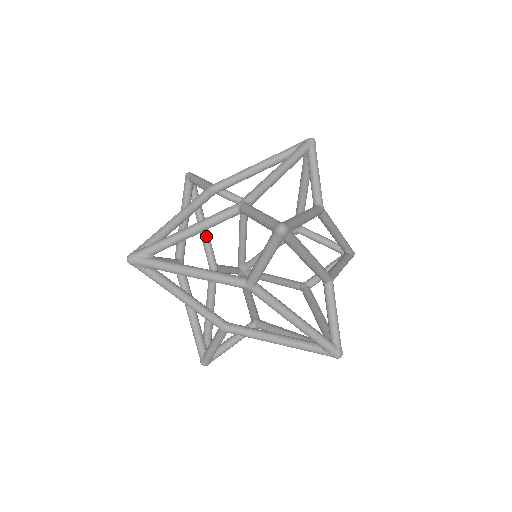
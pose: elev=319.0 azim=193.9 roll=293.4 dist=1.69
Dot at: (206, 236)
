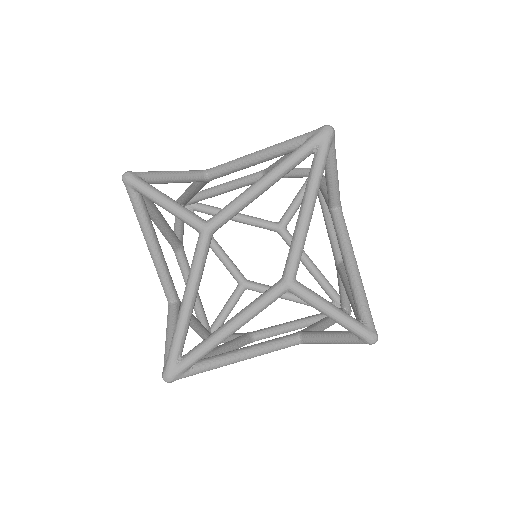
Dot at: (167, 229)
